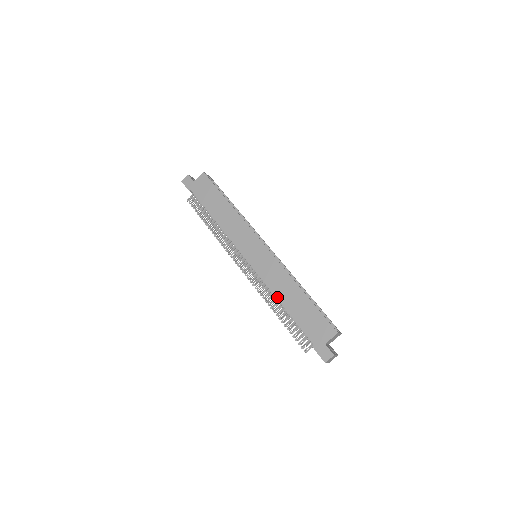
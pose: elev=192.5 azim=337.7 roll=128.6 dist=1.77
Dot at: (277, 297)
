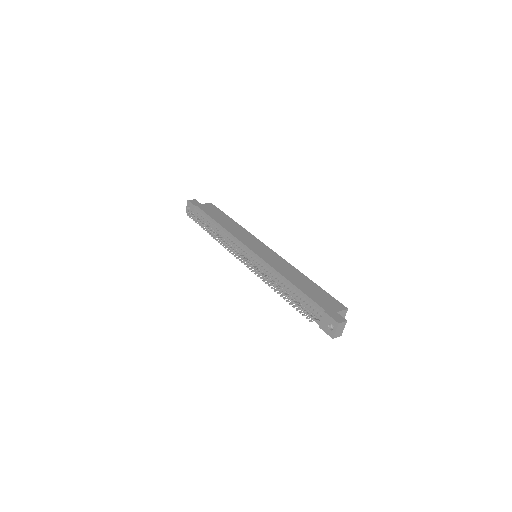
Dot at: (283, 275)
